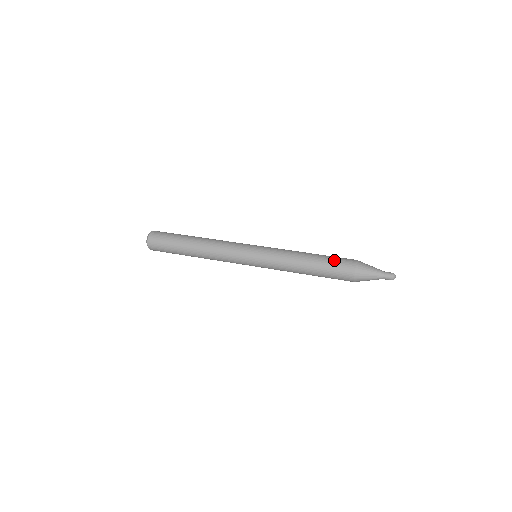
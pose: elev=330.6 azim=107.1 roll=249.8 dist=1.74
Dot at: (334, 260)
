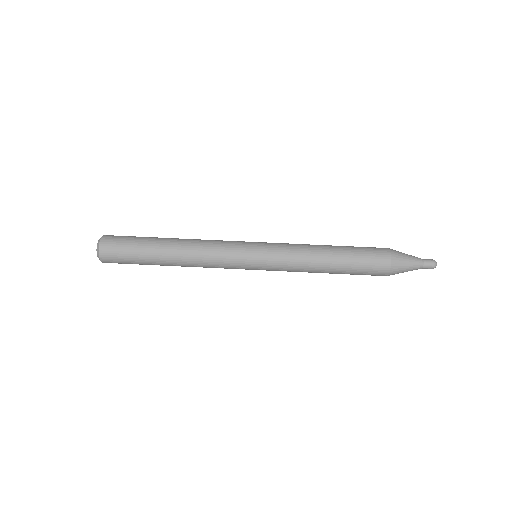
Dot at: (362, 252)
